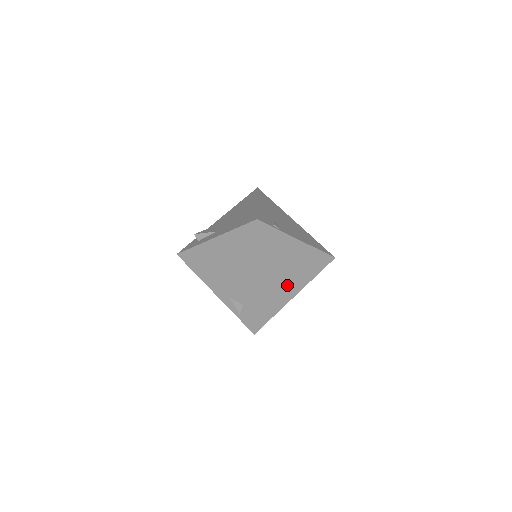
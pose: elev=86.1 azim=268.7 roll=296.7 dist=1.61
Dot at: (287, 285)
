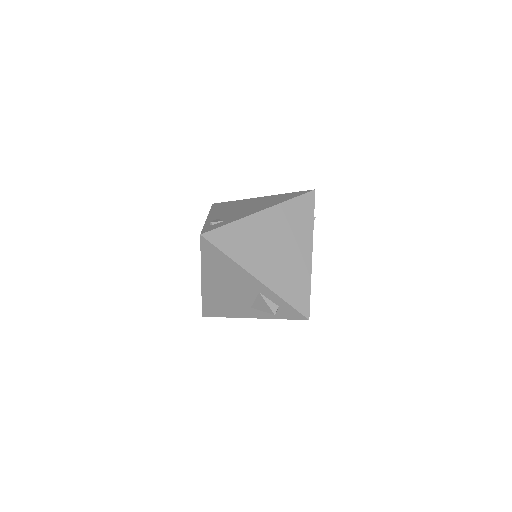
Dot at: (265, 259)
